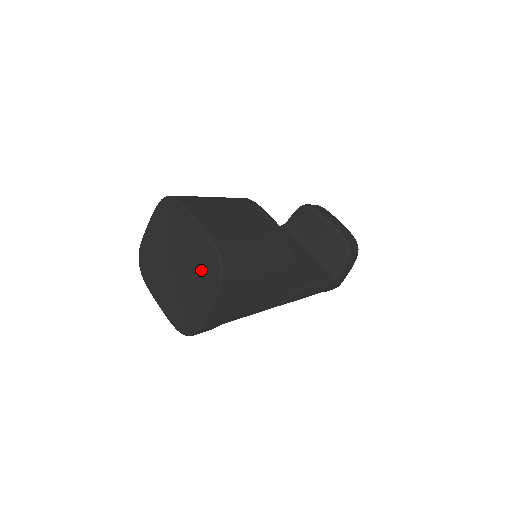
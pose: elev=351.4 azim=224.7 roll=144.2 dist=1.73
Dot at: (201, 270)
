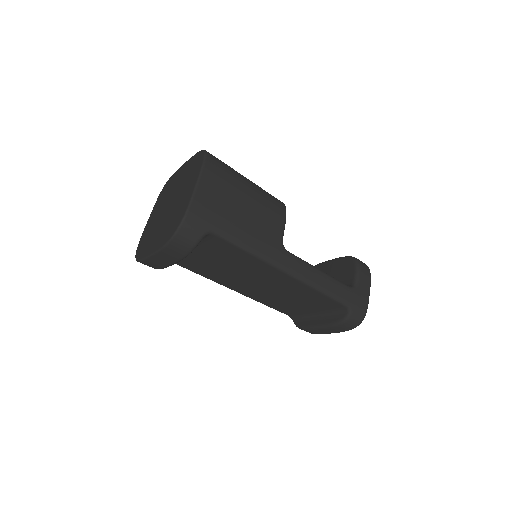
Dot at: (189, 176)
